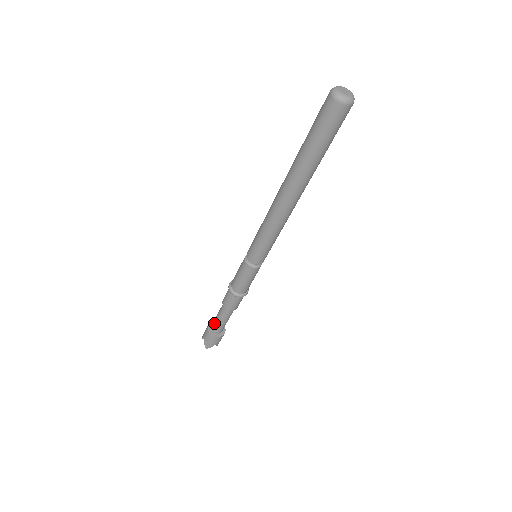
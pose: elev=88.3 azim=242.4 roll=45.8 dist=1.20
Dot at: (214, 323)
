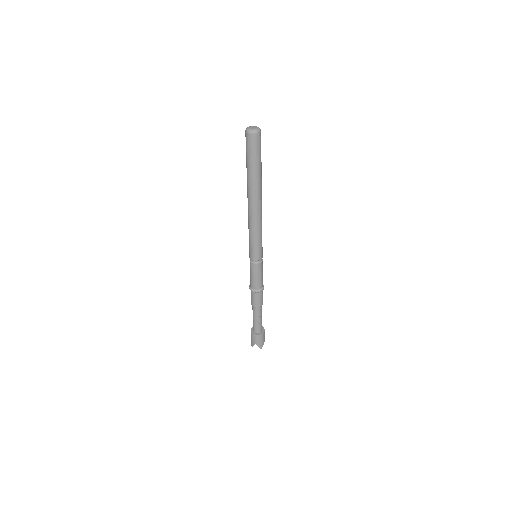
Dot at: occluded
